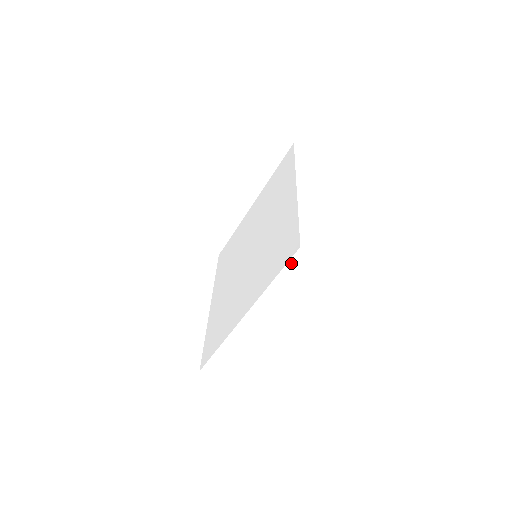
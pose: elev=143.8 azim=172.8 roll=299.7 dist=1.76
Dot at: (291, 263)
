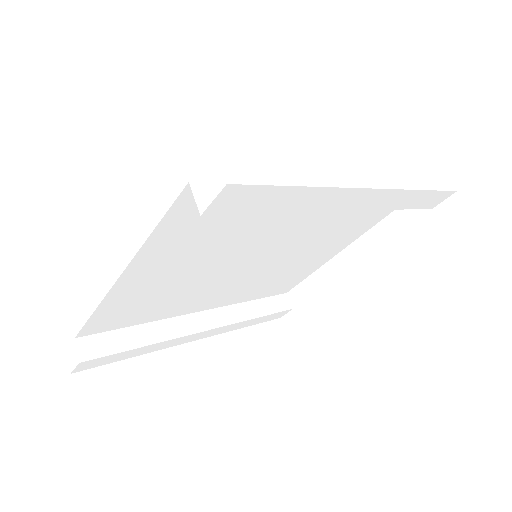
Dot at: (184, 161)
